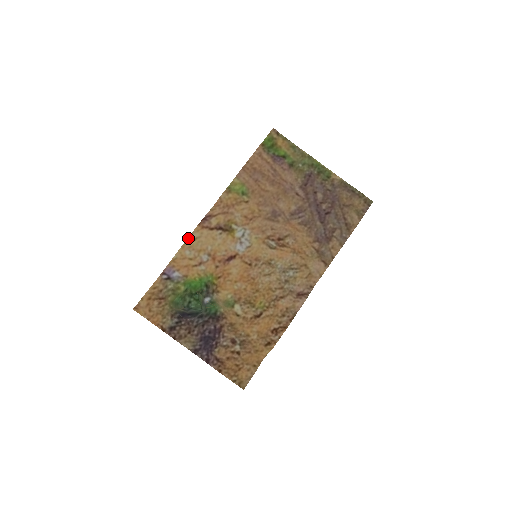
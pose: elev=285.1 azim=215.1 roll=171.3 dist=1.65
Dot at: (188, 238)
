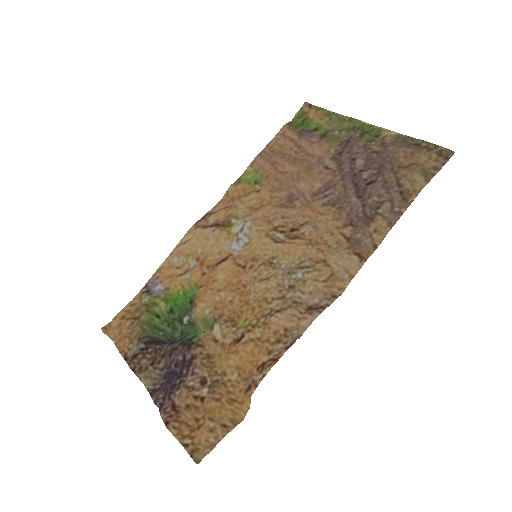
Dot at: (179, 242)
